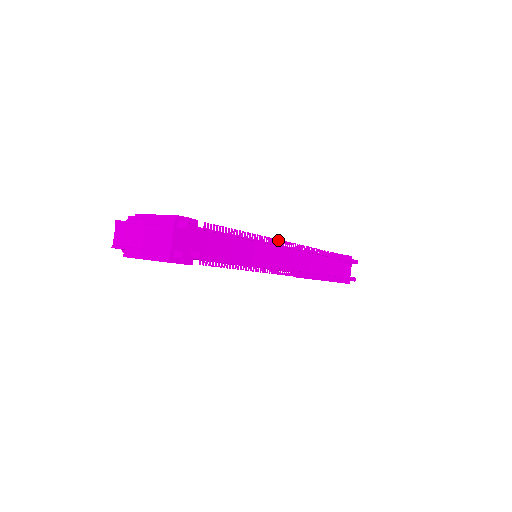
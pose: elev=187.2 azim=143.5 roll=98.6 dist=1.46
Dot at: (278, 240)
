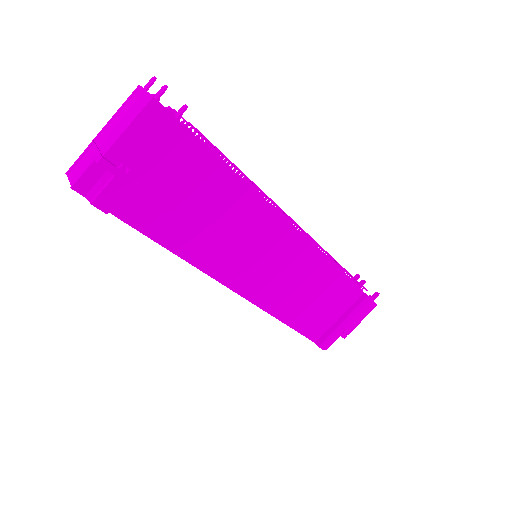
Dot at: occluded
